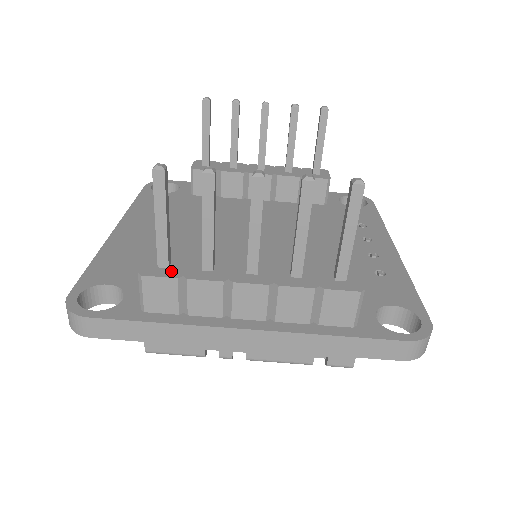
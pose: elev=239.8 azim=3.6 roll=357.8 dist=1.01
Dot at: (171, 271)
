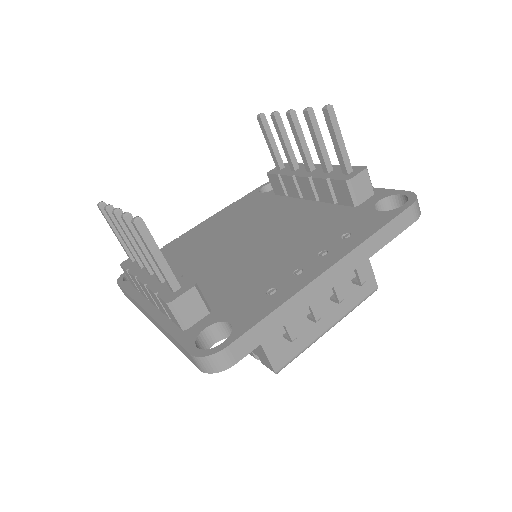
Dot at: (130, 264)
